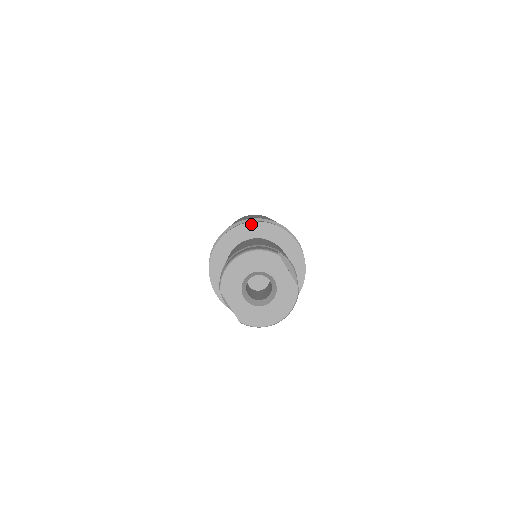
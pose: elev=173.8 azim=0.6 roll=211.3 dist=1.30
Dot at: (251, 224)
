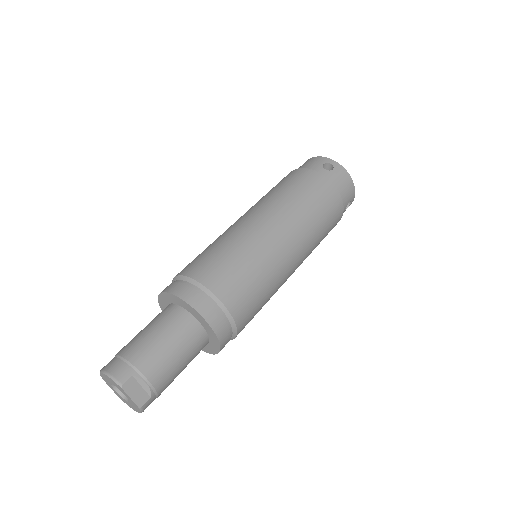
Dot at: (175, 297)
